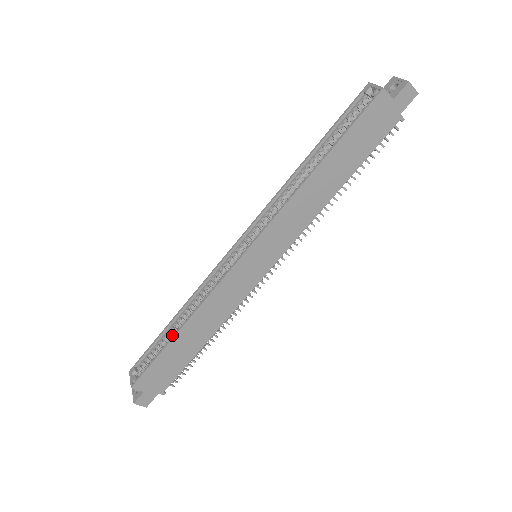
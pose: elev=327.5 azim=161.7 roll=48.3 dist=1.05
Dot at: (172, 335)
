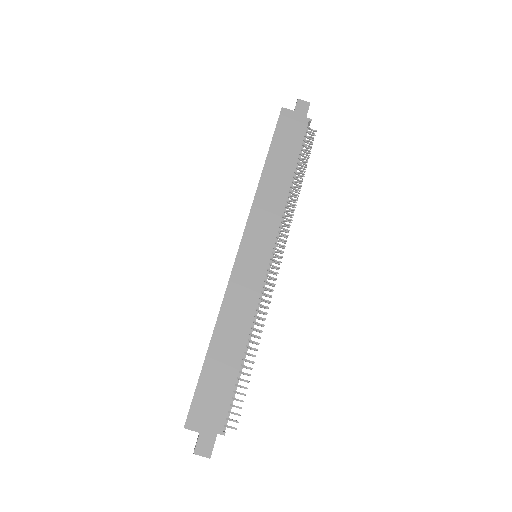
Dot at: occluded
